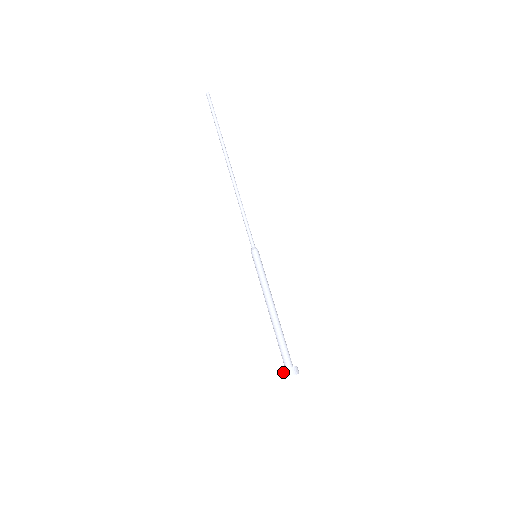
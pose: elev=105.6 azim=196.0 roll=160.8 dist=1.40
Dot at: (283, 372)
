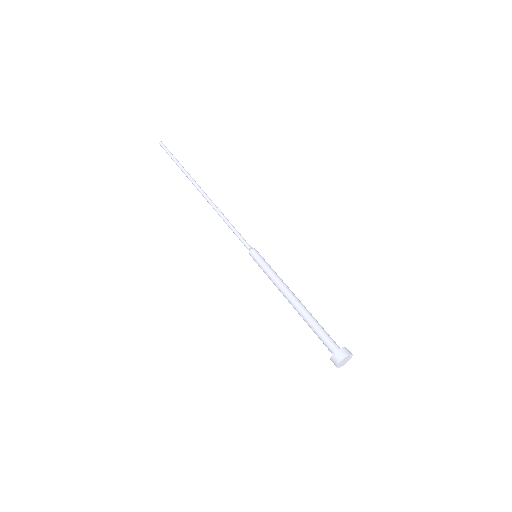
Dot at: (336, 355)
